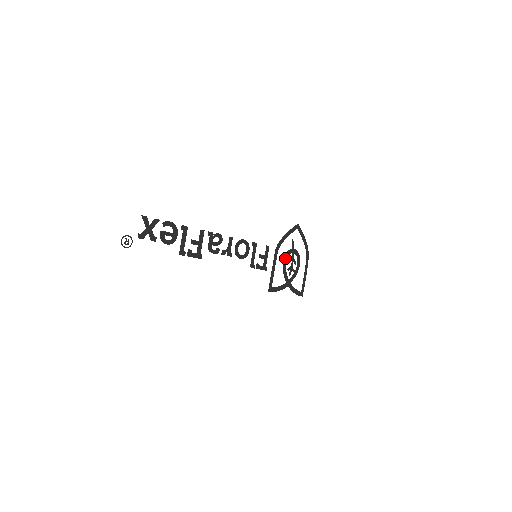
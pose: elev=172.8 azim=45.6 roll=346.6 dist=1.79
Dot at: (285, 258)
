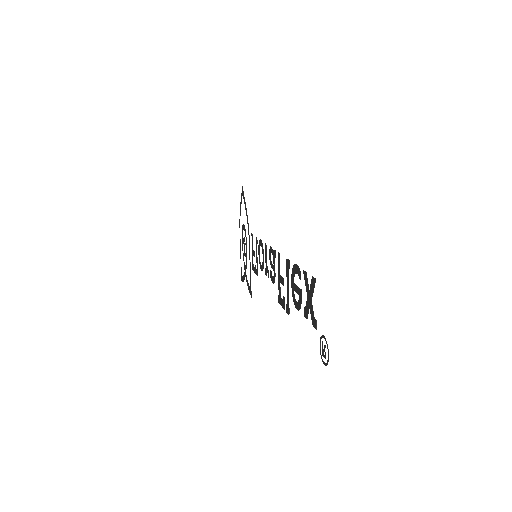
Dot at: (246, 241)
